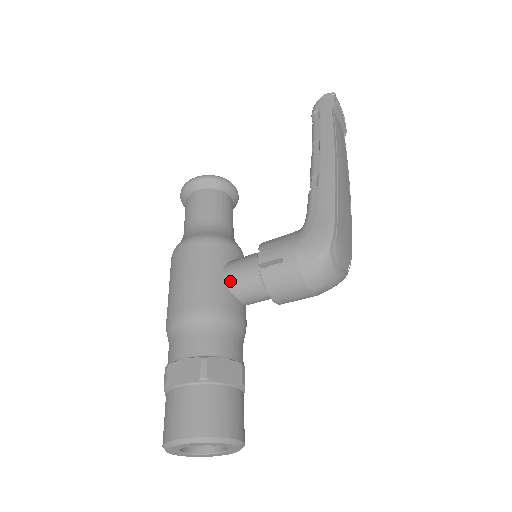
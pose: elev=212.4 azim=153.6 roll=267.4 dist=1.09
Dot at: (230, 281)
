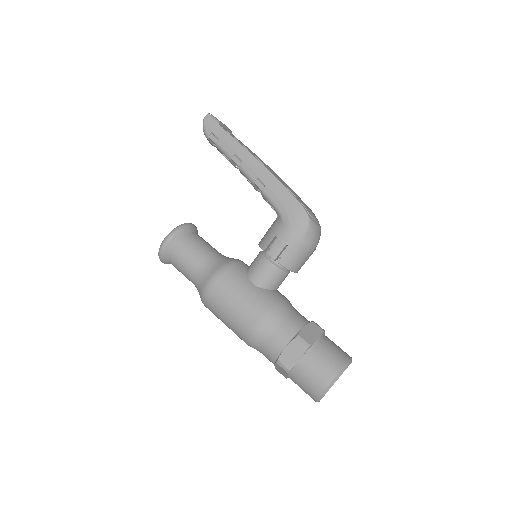
Dot at: (262, 284)
